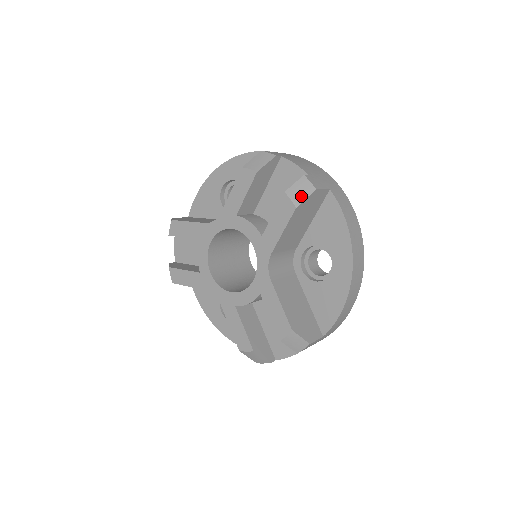
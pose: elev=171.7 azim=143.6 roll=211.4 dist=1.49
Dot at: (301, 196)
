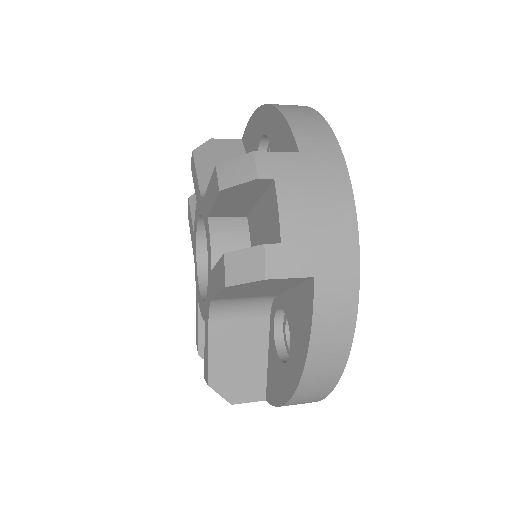
Dot at: (240, 275)
